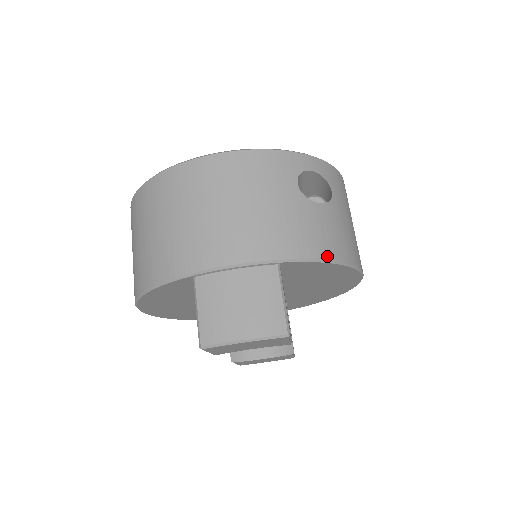
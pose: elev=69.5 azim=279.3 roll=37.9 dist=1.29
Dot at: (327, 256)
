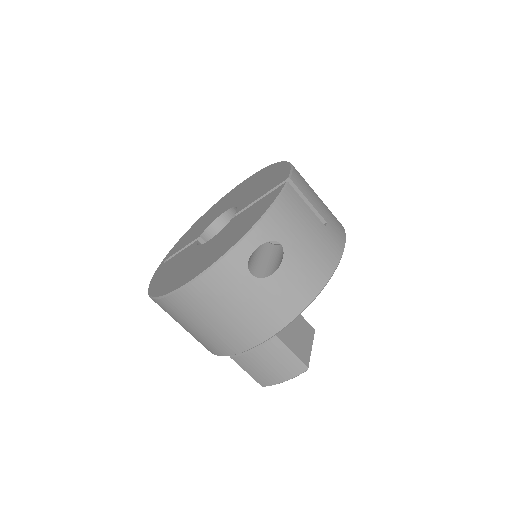
Dot at: (305, 305)
